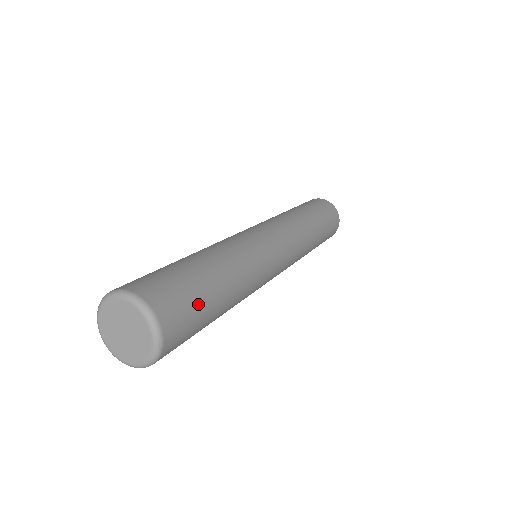
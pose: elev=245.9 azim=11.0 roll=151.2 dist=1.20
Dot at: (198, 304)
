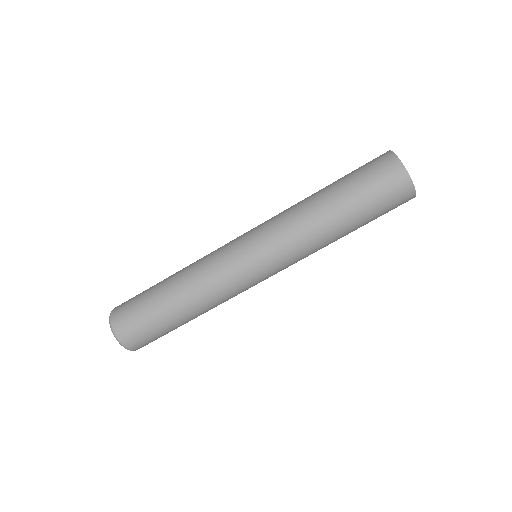
Dot at: (157, 331)
